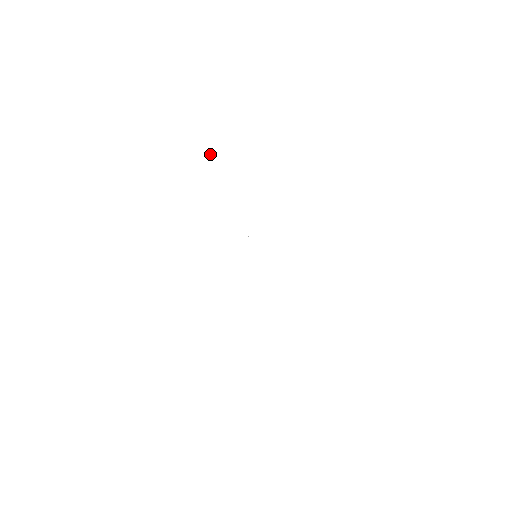
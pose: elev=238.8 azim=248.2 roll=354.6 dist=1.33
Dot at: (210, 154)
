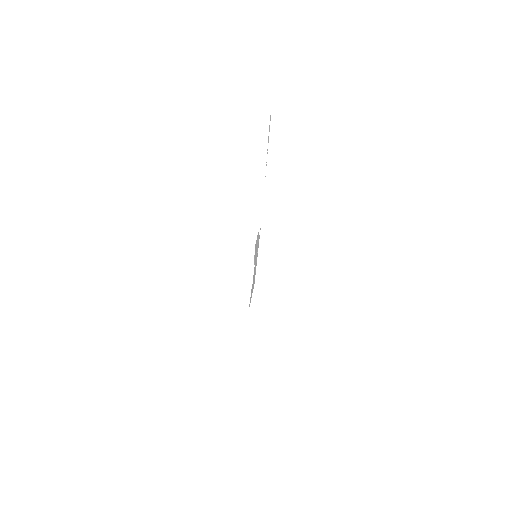
Dot at: (266, 162)
